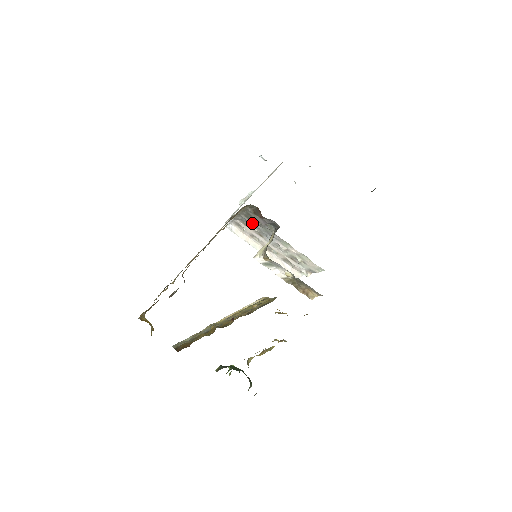
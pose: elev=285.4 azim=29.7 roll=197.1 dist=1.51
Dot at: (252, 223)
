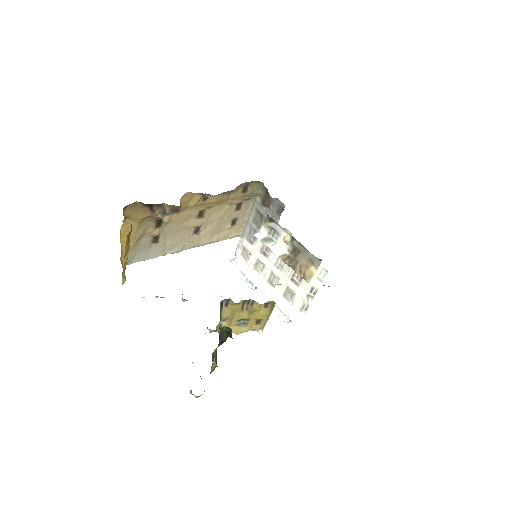
Dot at: (258, 230)
